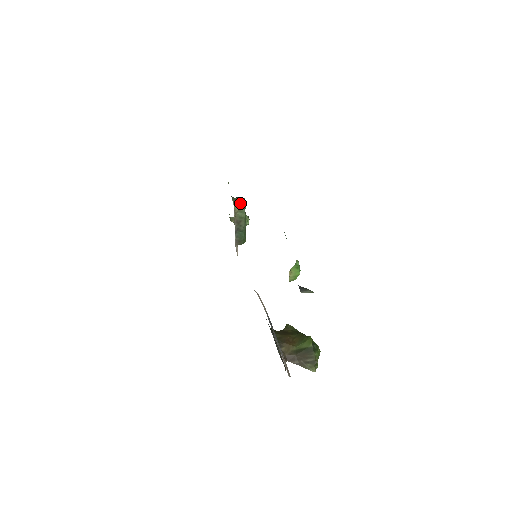
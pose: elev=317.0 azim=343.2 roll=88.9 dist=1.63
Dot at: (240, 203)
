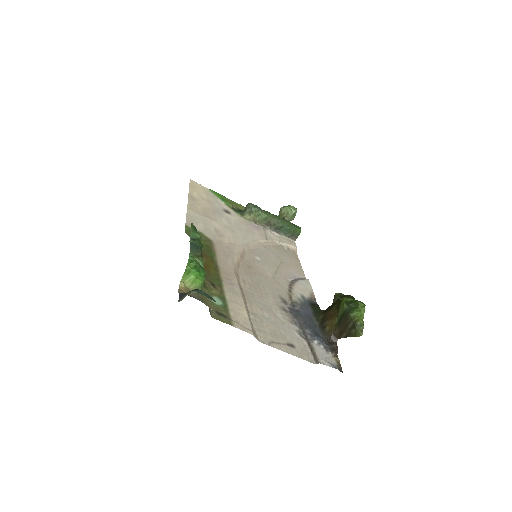
Dot at: (248, 211)
